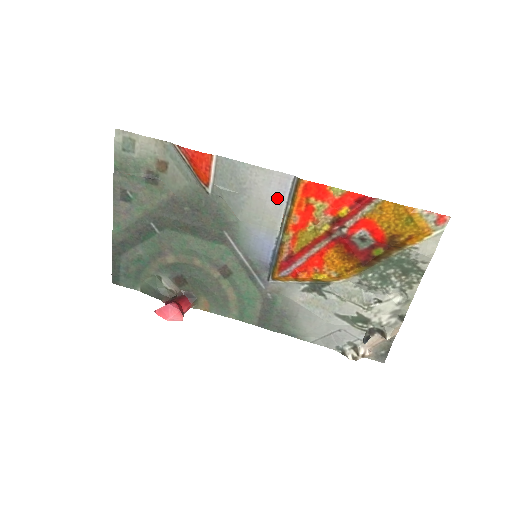
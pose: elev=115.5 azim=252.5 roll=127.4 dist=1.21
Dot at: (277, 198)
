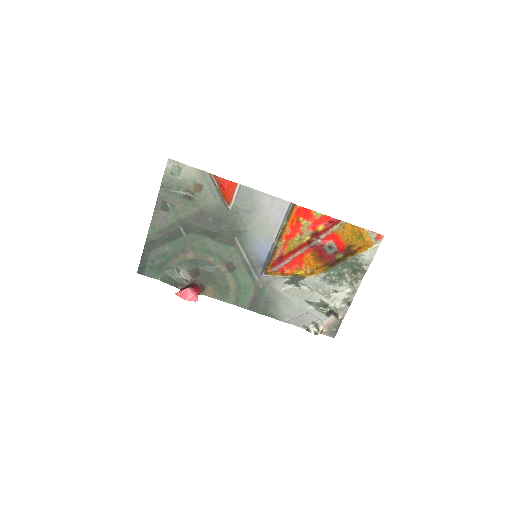
Dot at: (277, 216)
